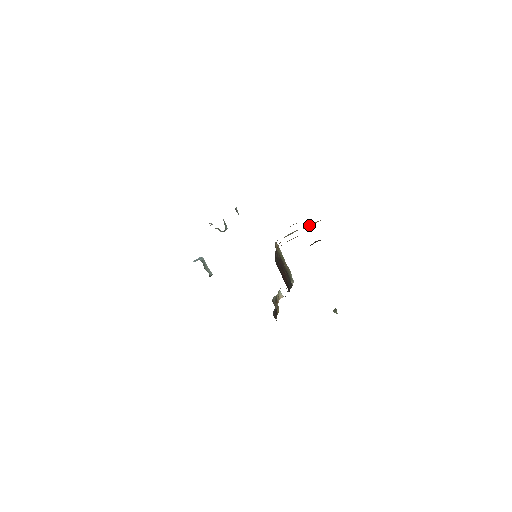
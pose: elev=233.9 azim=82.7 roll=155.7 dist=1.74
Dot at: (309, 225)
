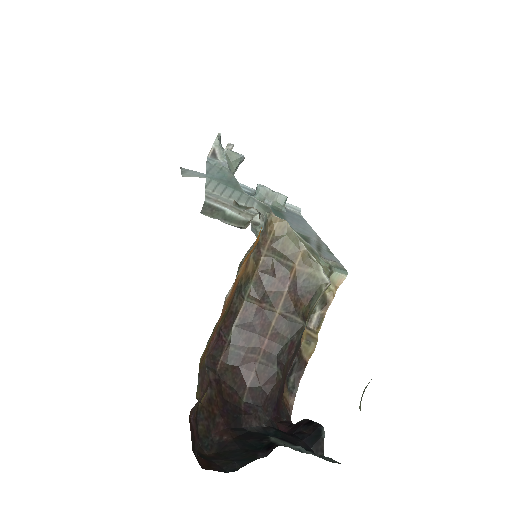
Dot at: occluded
